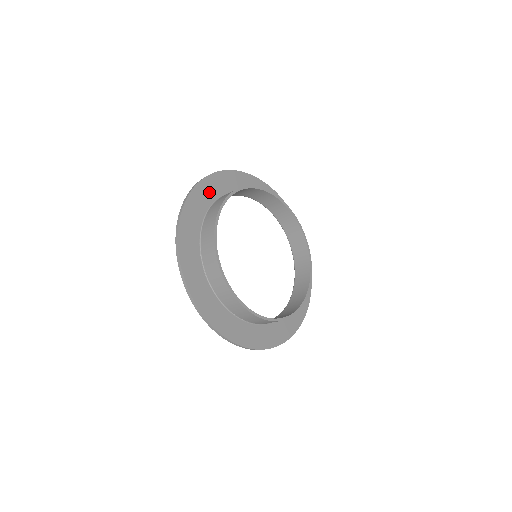
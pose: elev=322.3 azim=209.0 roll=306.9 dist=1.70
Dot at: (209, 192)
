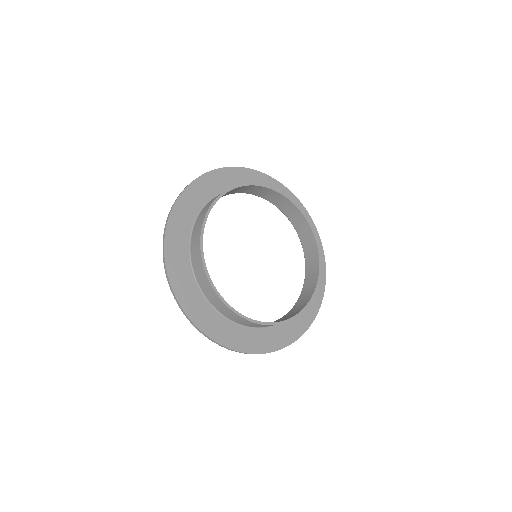
Dot at: (244, 180)
